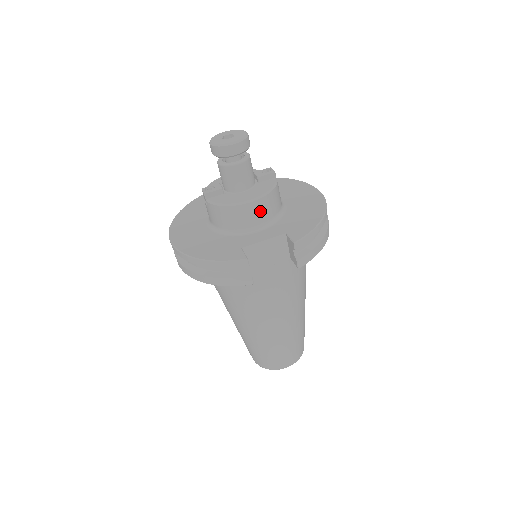
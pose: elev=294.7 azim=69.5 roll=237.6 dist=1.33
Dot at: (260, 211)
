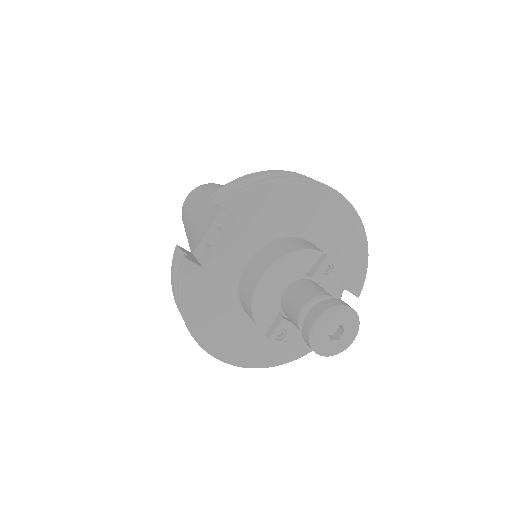
Dot at: occluded
